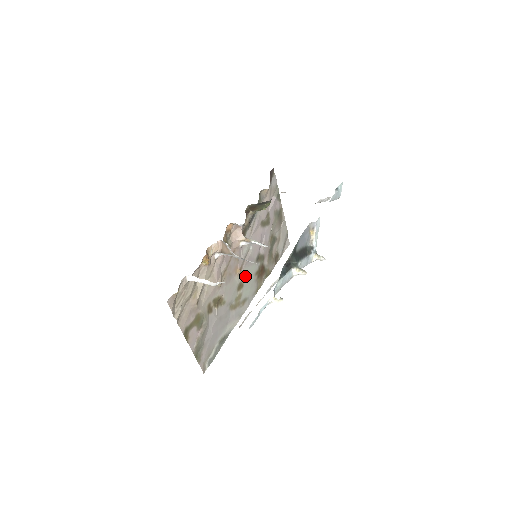
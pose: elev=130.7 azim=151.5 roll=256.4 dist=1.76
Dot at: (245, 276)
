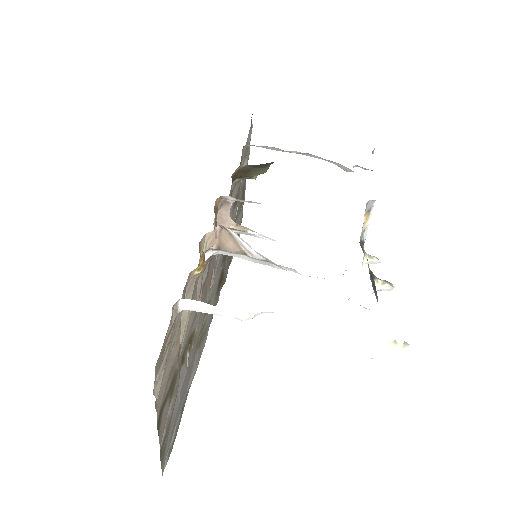
Dot at: (212, 289)
